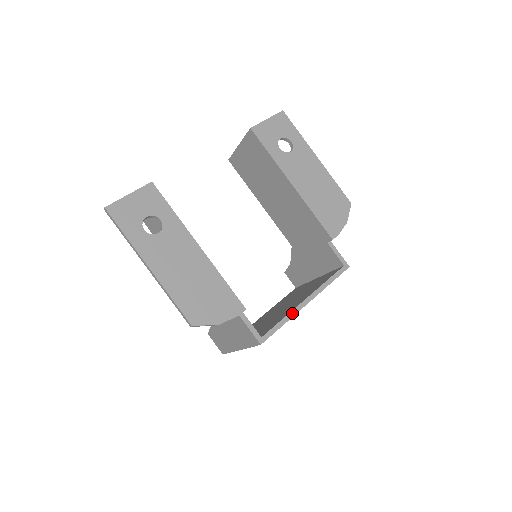
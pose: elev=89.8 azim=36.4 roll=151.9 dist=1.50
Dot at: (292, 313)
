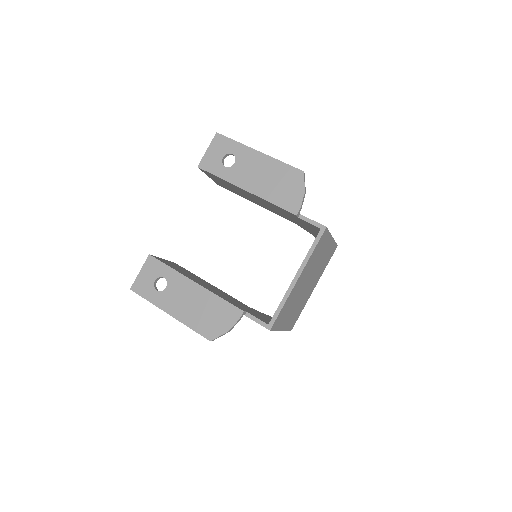
Dot at: (287, 294)
